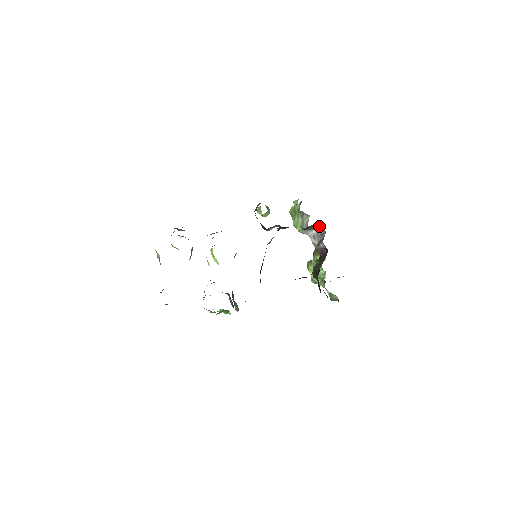
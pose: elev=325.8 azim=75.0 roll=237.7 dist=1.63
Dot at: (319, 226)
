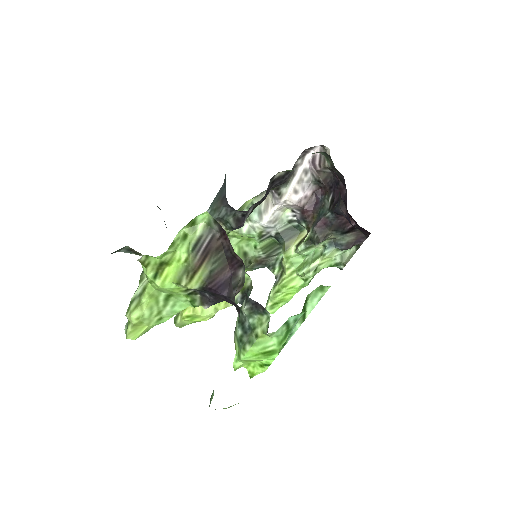
Dot at: (301, 161)
